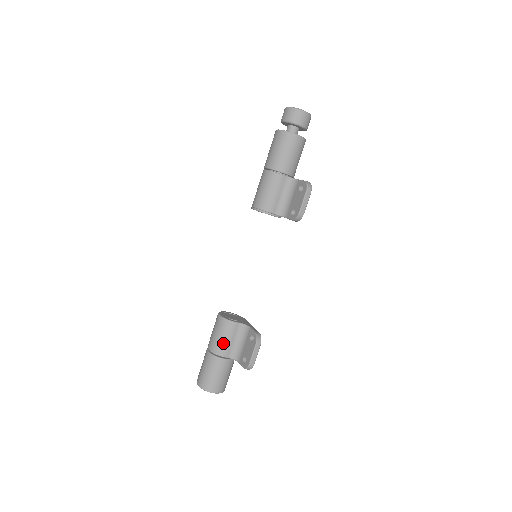
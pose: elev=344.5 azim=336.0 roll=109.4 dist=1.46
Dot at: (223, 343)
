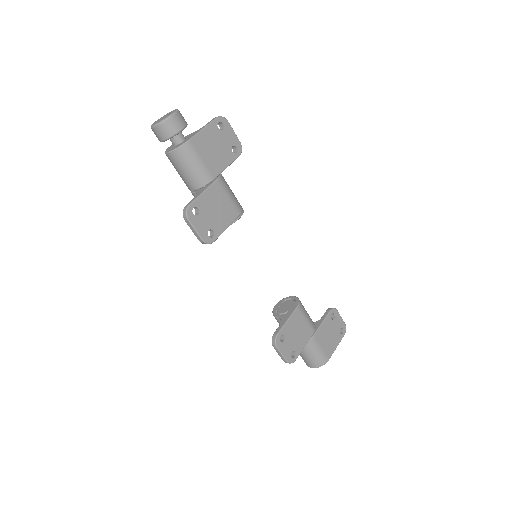
Dot at: occluded
